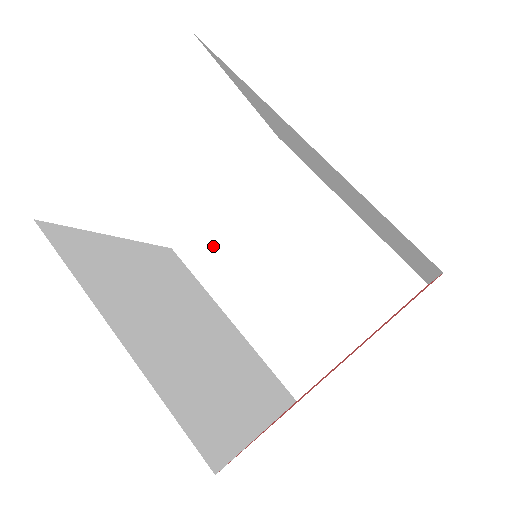
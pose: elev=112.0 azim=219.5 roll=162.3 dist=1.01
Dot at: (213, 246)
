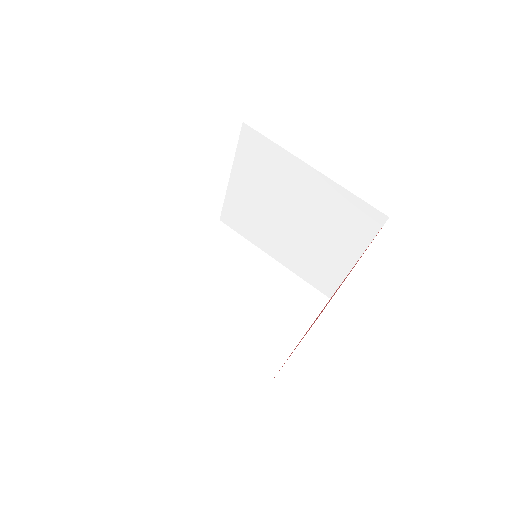
Dot at: (182, 285)
